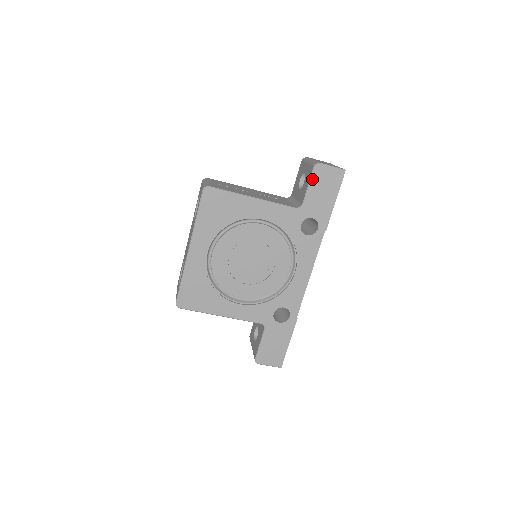
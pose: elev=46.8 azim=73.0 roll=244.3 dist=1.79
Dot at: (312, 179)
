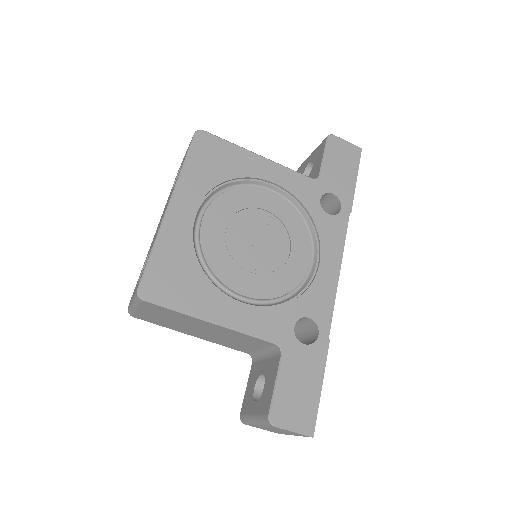
Dot at: (327, 149)
